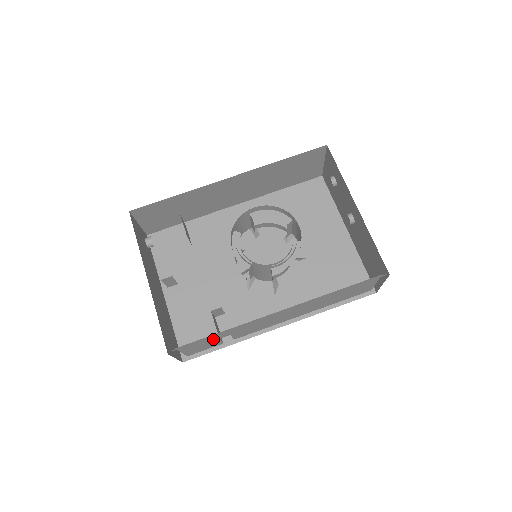
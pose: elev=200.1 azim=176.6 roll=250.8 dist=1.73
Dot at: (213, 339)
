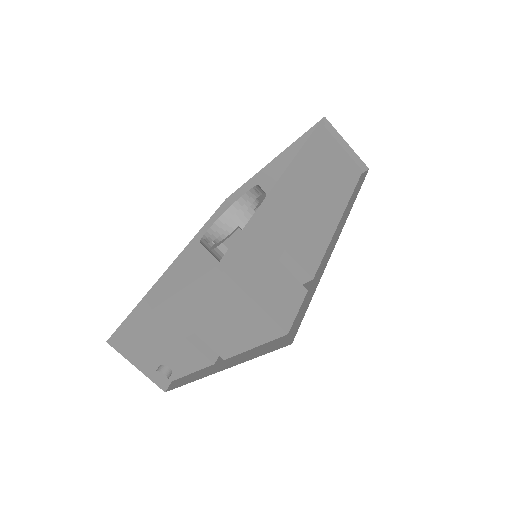
Dot at: (267, 258)
